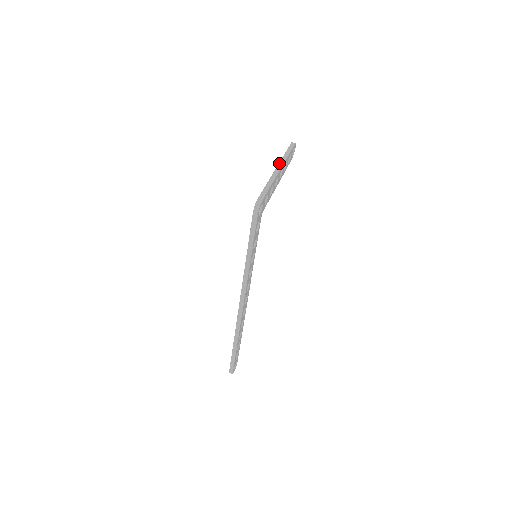
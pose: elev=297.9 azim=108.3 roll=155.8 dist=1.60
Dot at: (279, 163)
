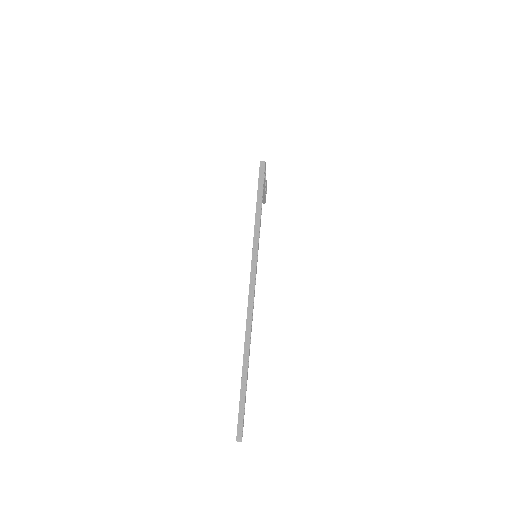
Dot at: occluded
